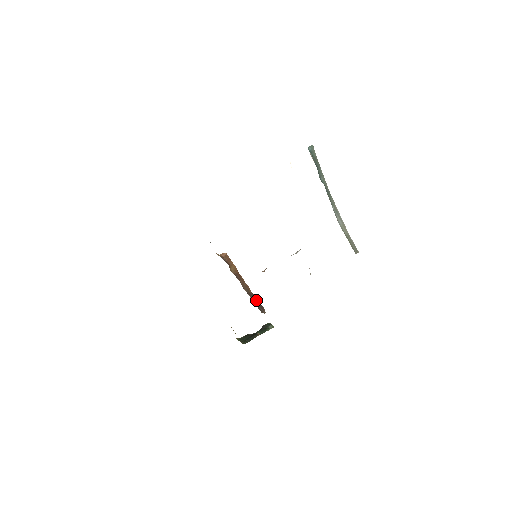
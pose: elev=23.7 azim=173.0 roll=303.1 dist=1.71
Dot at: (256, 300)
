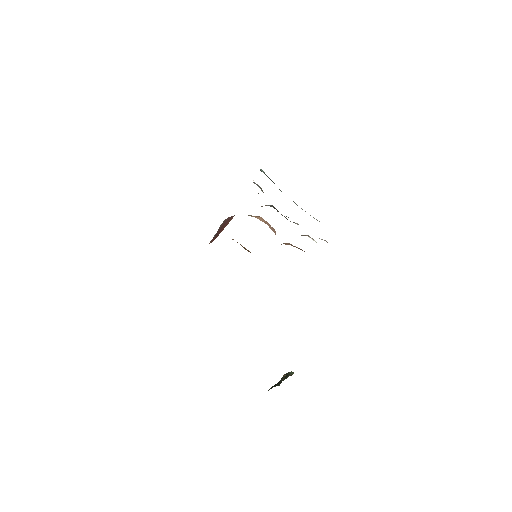
Dot at: occluded
